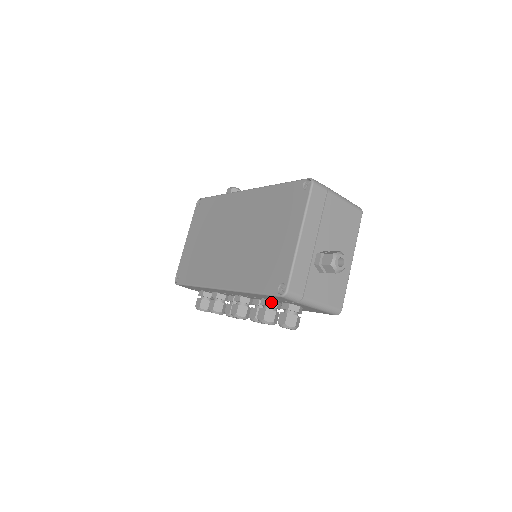
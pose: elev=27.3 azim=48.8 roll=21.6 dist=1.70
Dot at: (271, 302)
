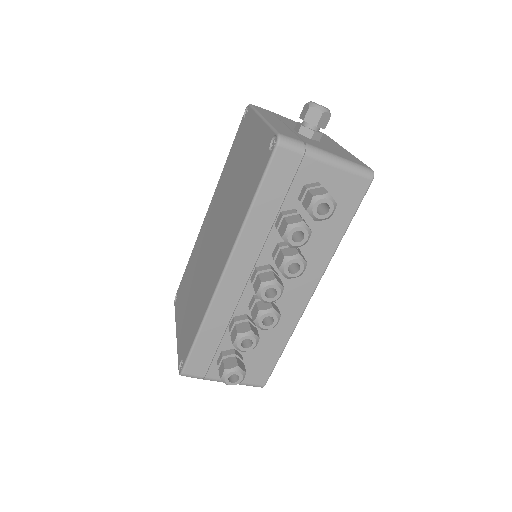
Dot at: (286, 212)
